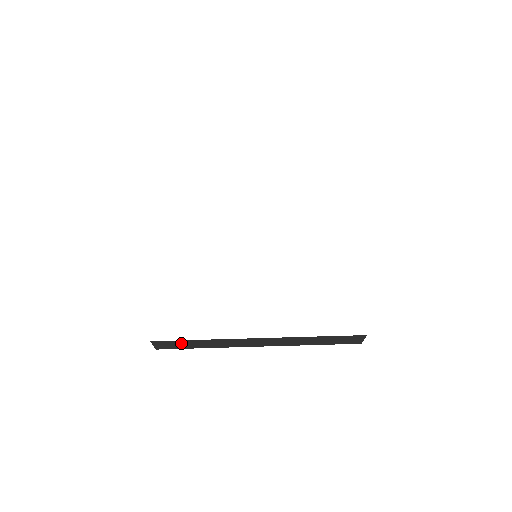
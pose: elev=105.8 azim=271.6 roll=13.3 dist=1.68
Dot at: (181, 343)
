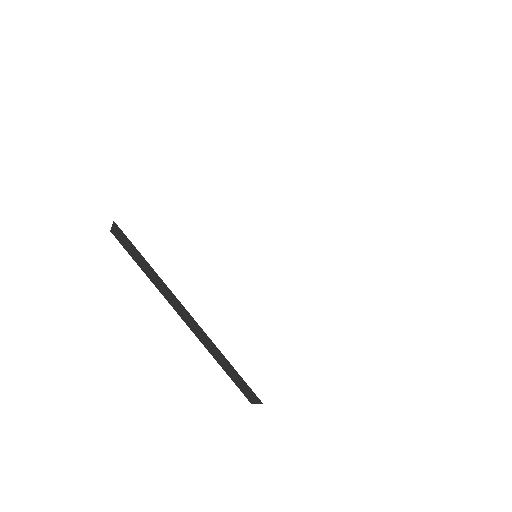
Dot at: (133, 249)
